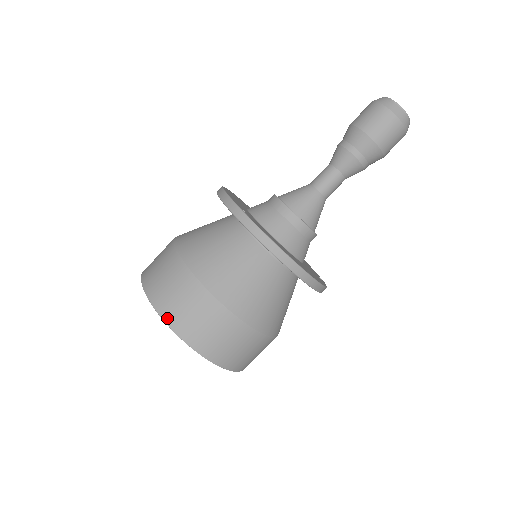
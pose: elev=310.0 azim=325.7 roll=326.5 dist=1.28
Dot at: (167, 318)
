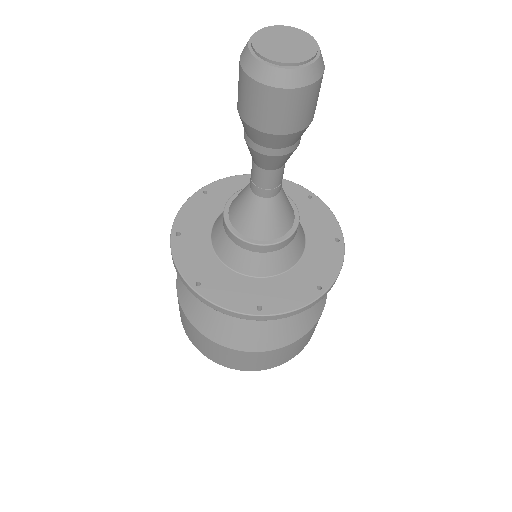
Dot at: (215, 361)
